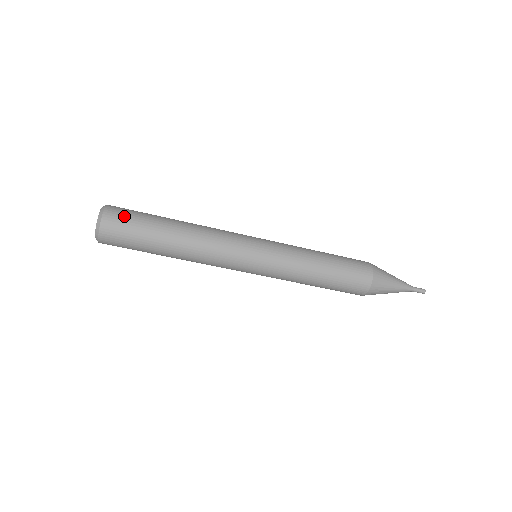
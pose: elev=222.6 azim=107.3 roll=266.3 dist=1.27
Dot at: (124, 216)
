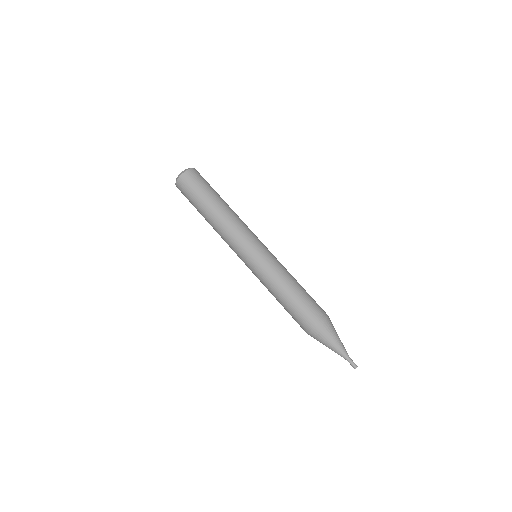
Dot at: occluded
